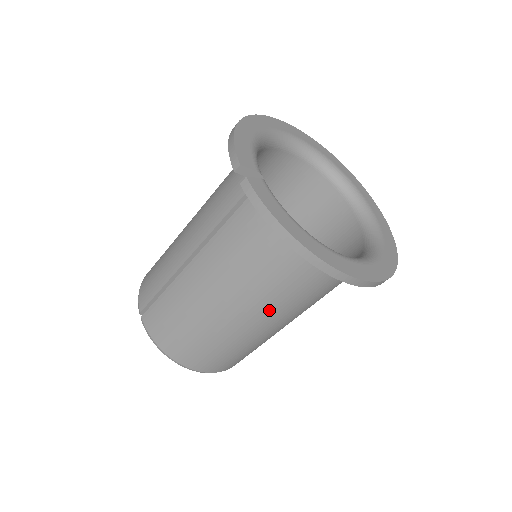
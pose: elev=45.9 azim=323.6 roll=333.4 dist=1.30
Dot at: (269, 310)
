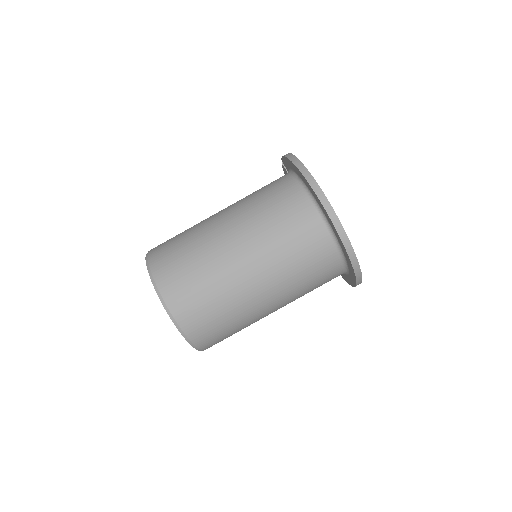
Dot at: (248, 225)
